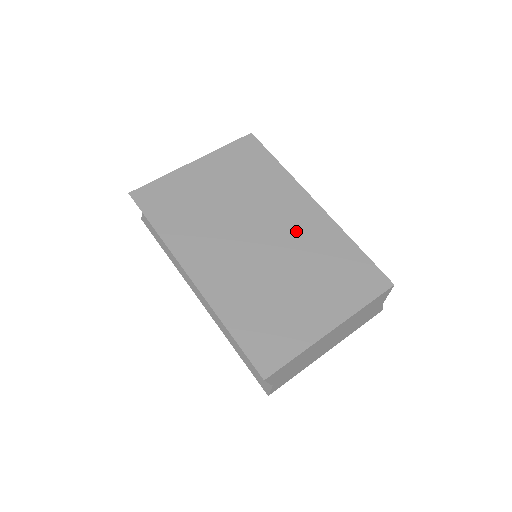
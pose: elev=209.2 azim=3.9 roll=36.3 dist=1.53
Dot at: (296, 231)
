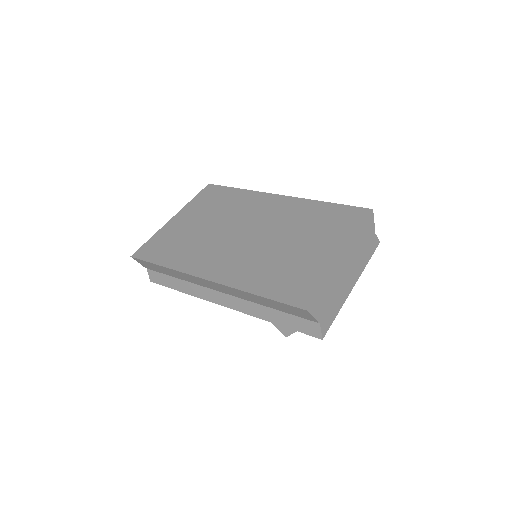
Dot at: (276, 216)
